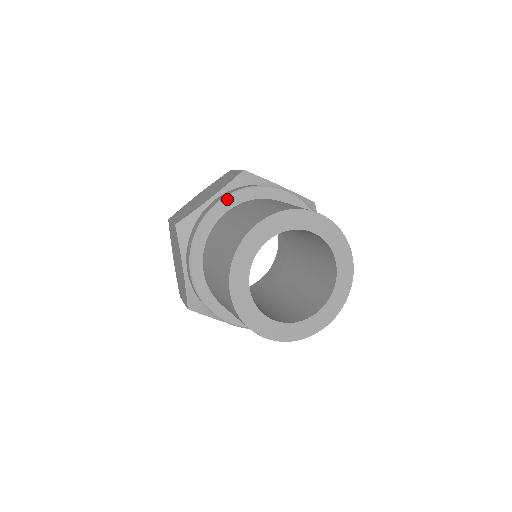
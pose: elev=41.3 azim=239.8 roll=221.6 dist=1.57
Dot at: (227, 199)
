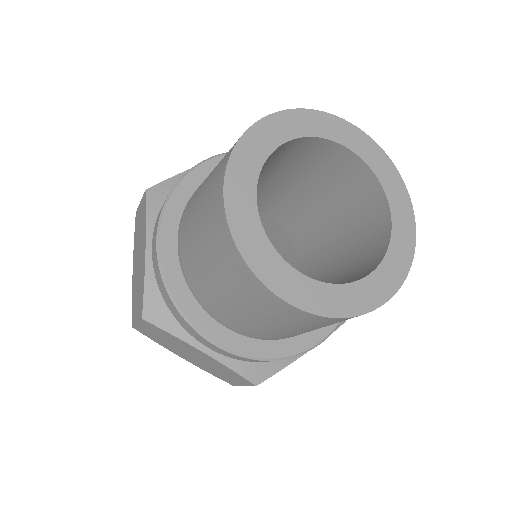
Dot at: occluded
